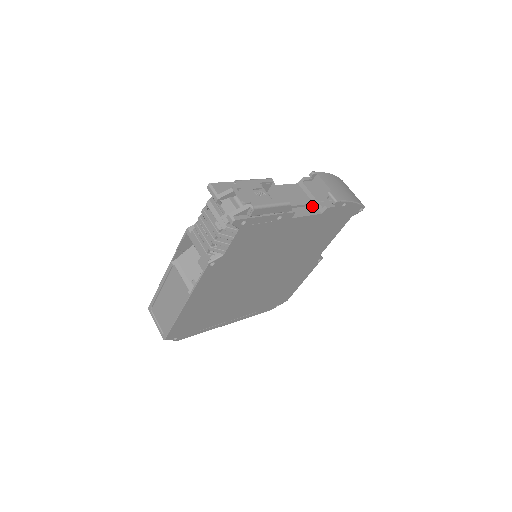
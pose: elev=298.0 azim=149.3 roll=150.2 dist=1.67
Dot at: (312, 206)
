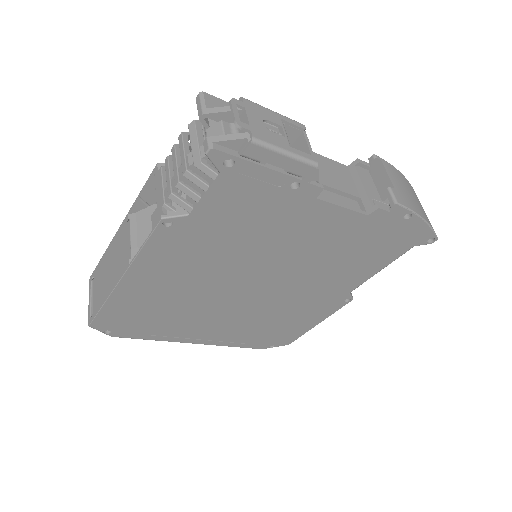
Dot at: (357, 202)
